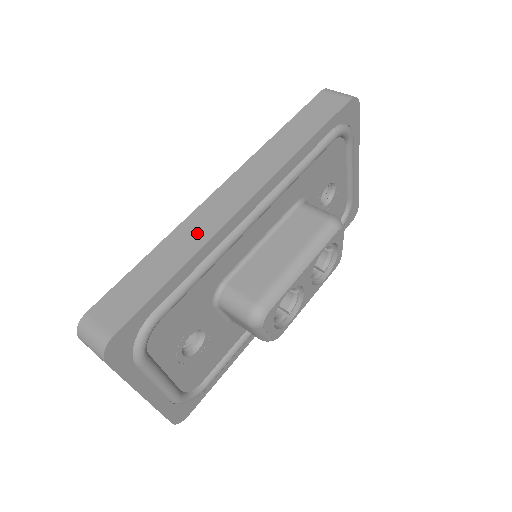
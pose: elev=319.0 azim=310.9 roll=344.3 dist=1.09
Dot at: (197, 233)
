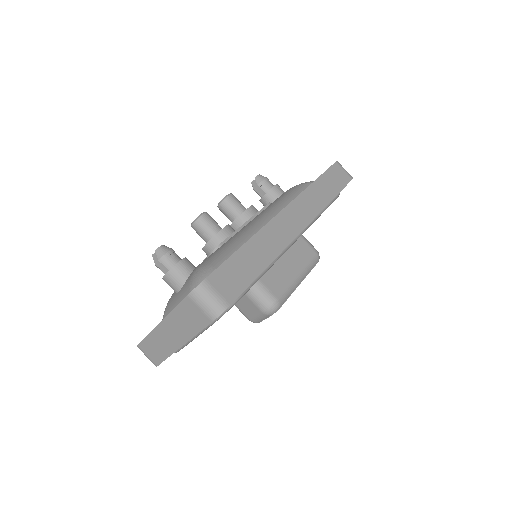
Dot at: (274, 242)
